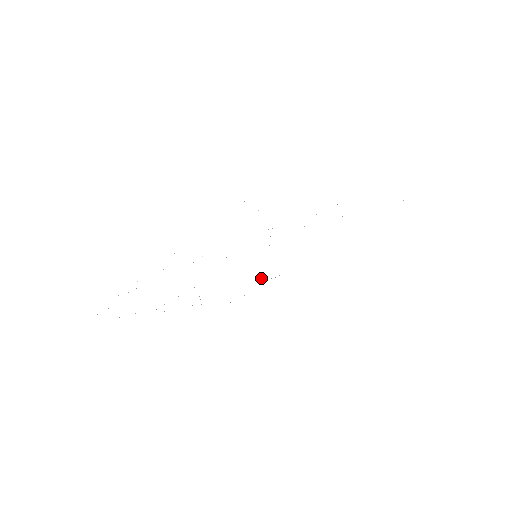
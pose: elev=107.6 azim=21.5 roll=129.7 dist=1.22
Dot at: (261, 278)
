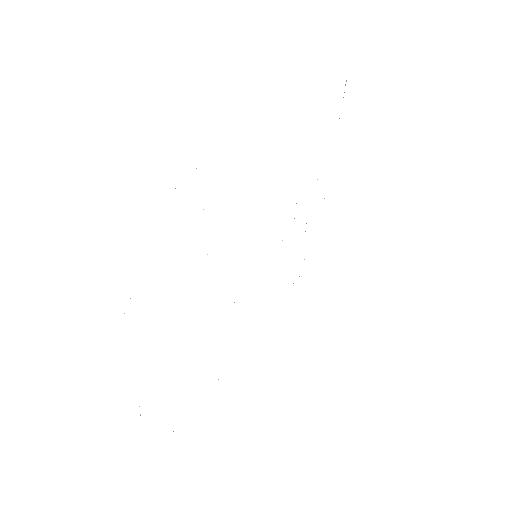
Dot at: occluded
